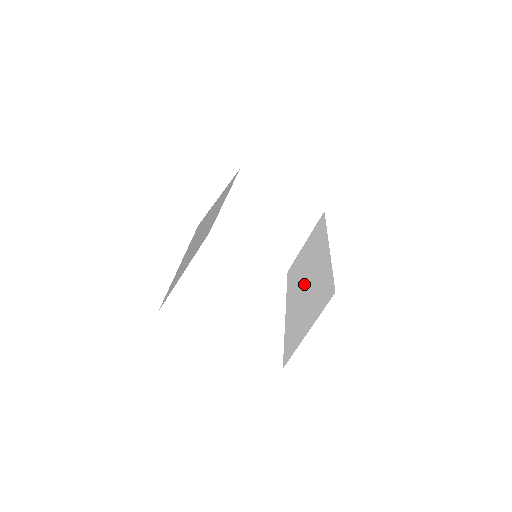
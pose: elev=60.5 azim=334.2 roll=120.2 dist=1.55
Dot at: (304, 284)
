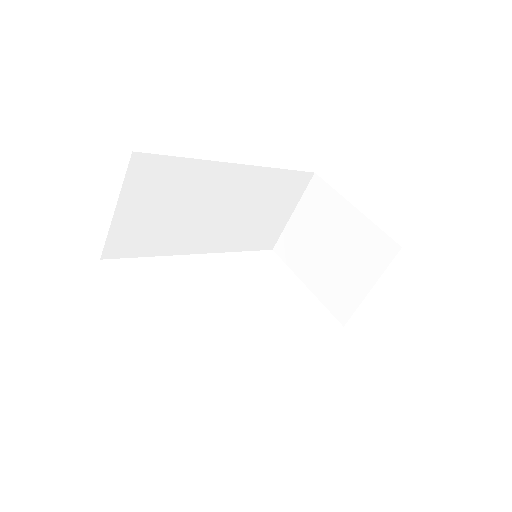
Dot at: occluded
